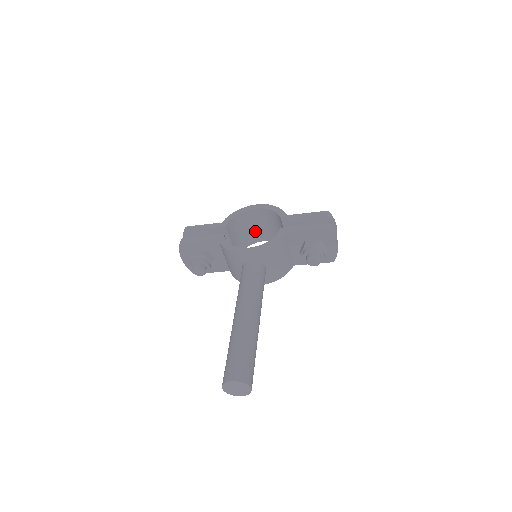
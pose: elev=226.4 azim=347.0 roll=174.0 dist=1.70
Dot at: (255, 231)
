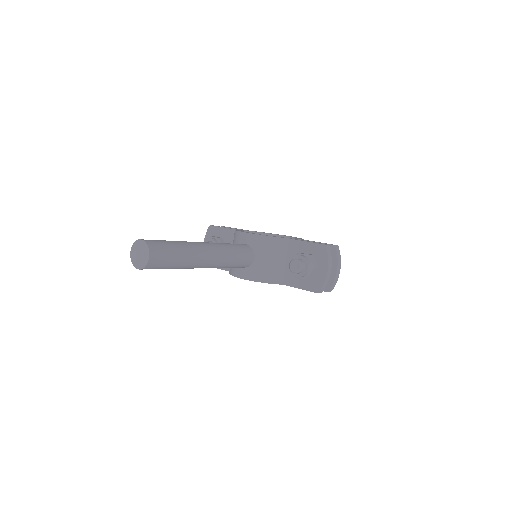
Dot at: occluded
